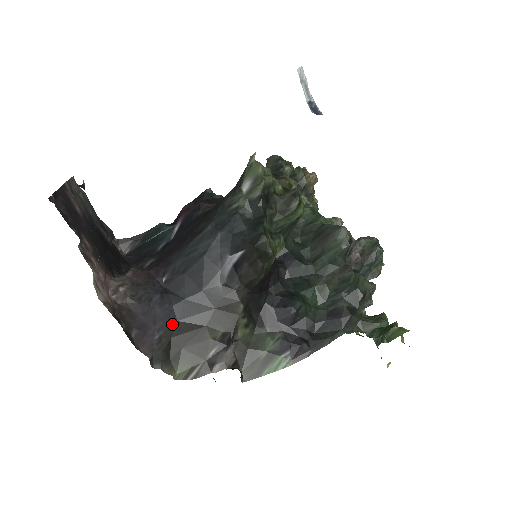
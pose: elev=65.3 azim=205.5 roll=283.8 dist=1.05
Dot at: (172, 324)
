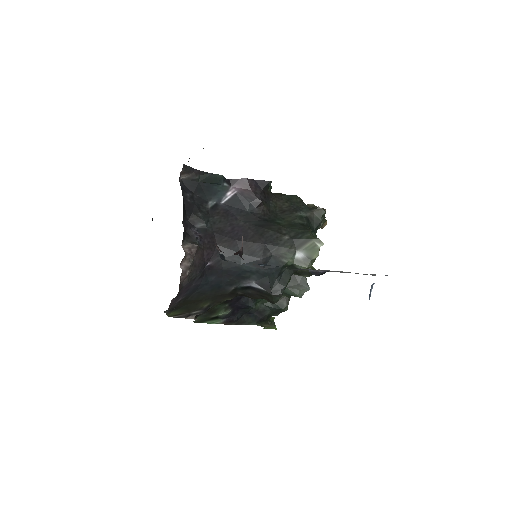
Dot at: (192, 293)
